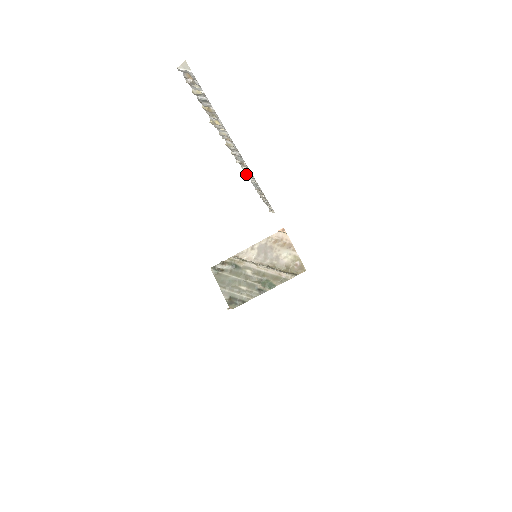
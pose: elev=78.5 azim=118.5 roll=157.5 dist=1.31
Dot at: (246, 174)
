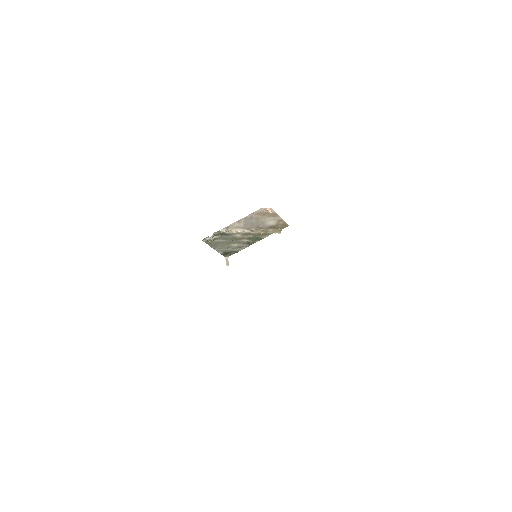
Dot at: occluded
